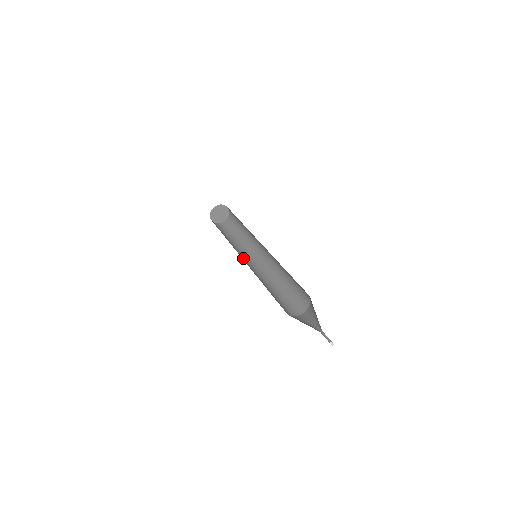
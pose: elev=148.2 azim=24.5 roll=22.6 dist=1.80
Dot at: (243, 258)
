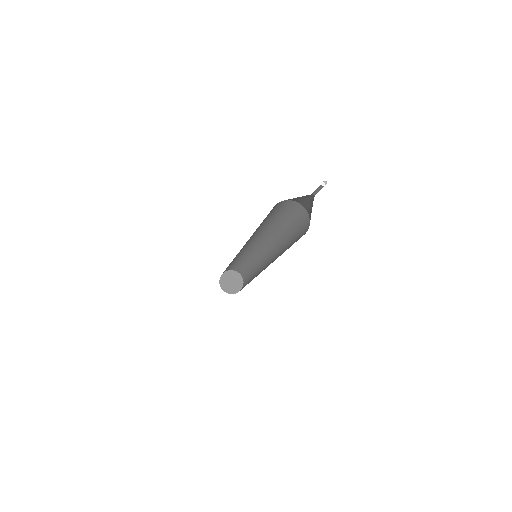
Dot at: occluded
